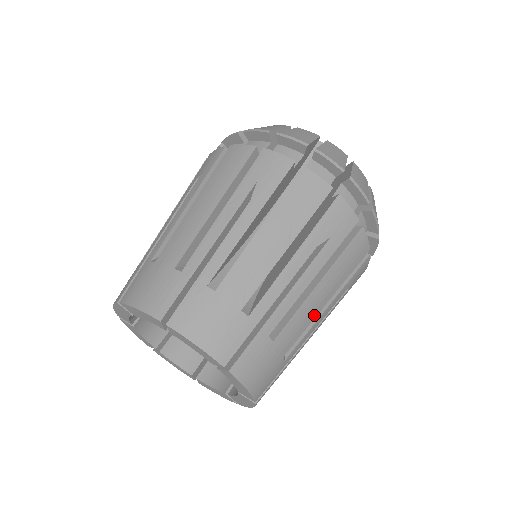
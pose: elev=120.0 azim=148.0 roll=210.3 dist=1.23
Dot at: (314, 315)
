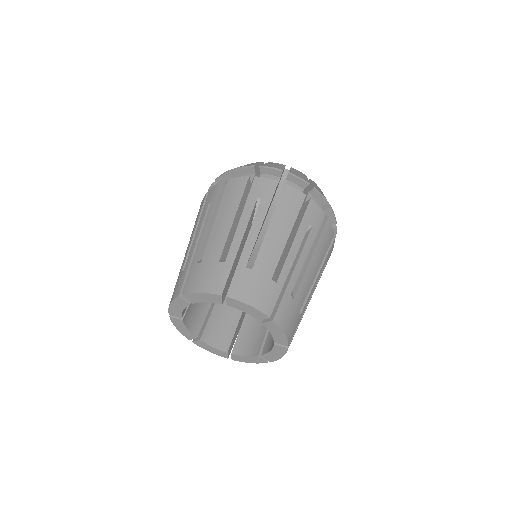
Dot at: occluded
